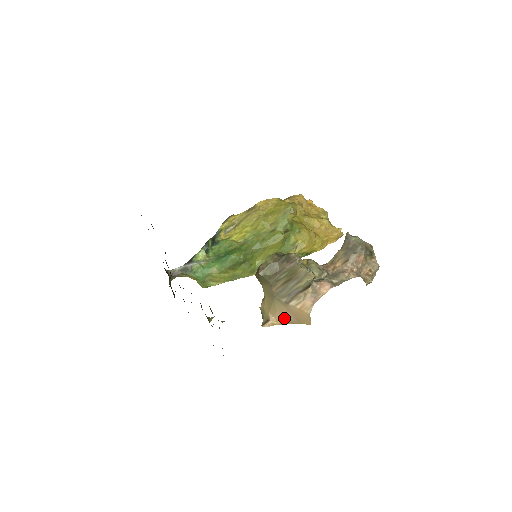
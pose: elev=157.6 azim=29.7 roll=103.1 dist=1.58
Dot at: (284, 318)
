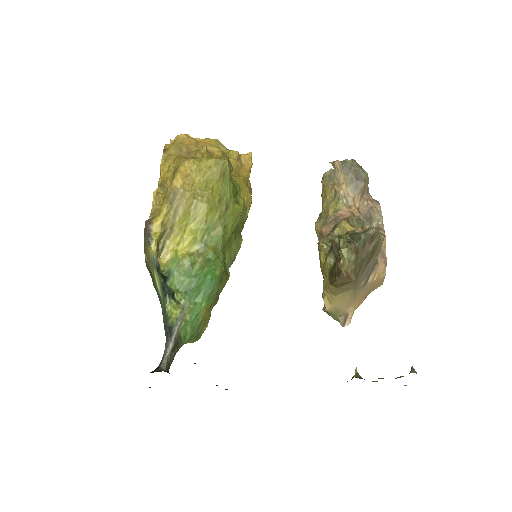
Dot at: (360, 300)
